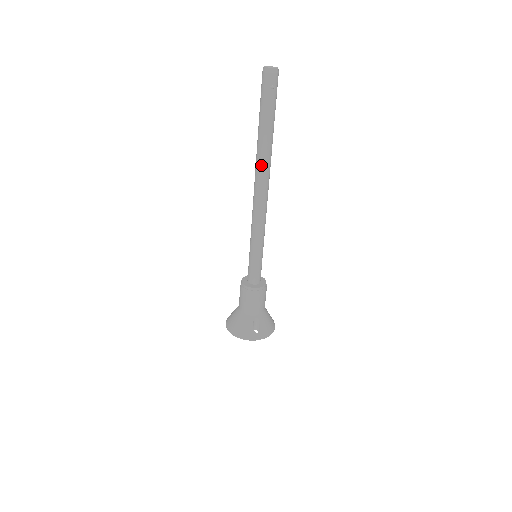
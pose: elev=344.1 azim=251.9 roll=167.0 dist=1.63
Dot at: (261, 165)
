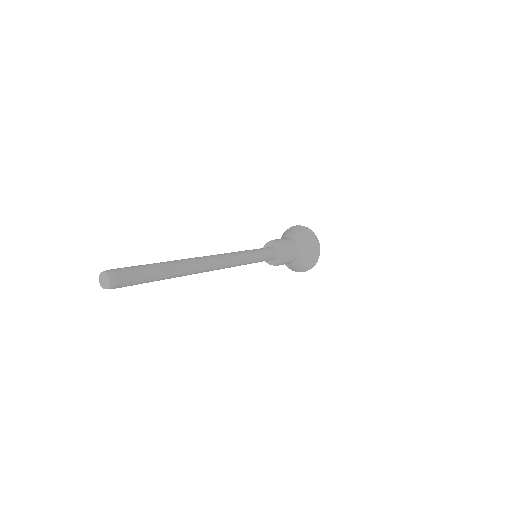
Dot at: occluded
